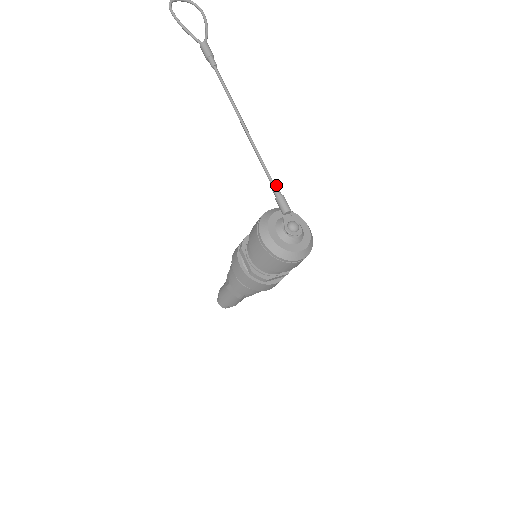
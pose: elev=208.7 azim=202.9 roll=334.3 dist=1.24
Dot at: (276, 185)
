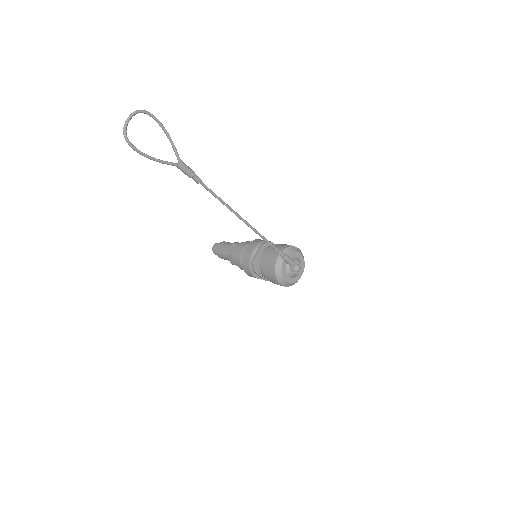
Dot at: (281, 252)
